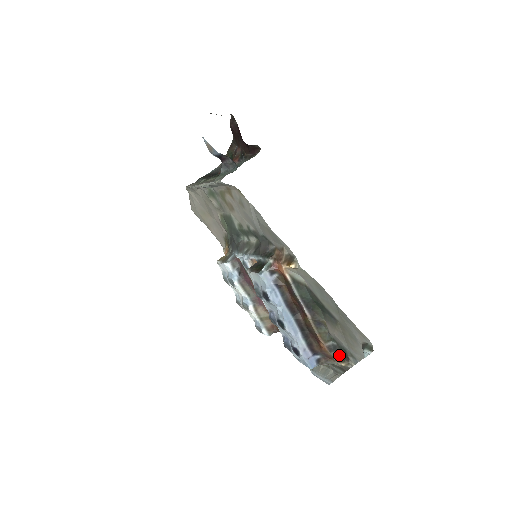
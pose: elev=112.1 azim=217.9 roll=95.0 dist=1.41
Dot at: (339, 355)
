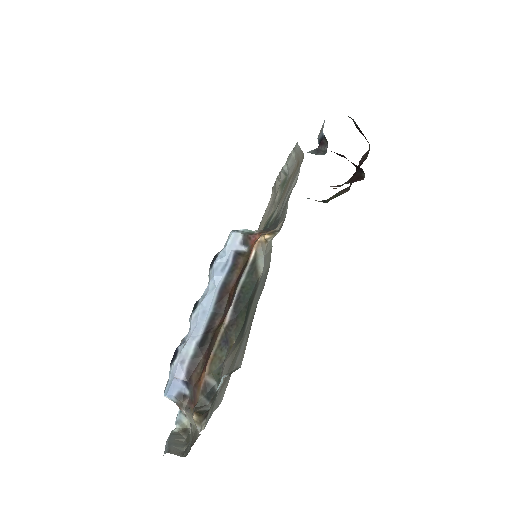
Dot at: (205, 405)
